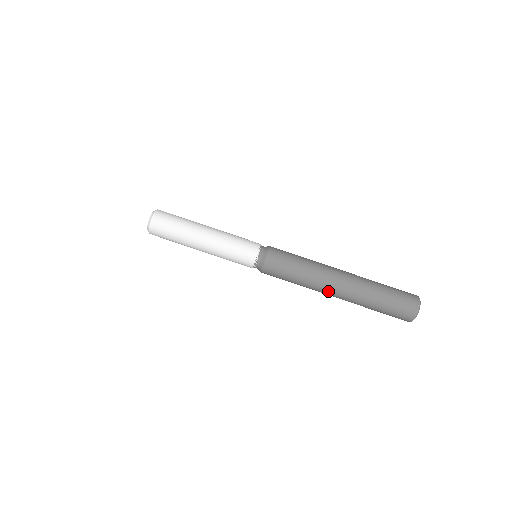
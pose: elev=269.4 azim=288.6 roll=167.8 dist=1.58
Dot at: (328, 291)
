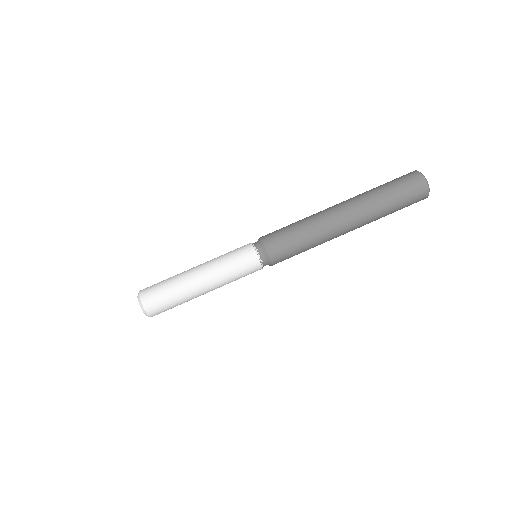
Dot at: (340, 230)
